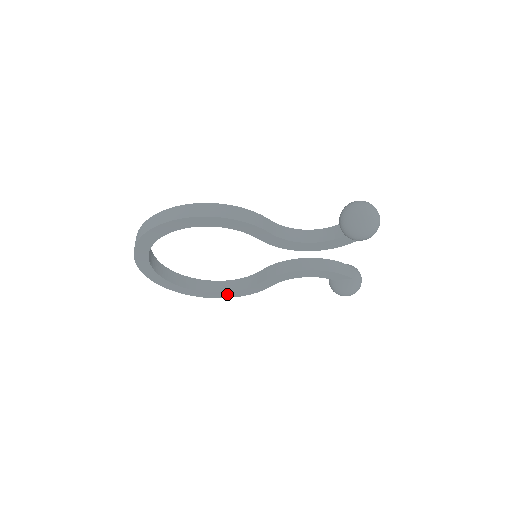
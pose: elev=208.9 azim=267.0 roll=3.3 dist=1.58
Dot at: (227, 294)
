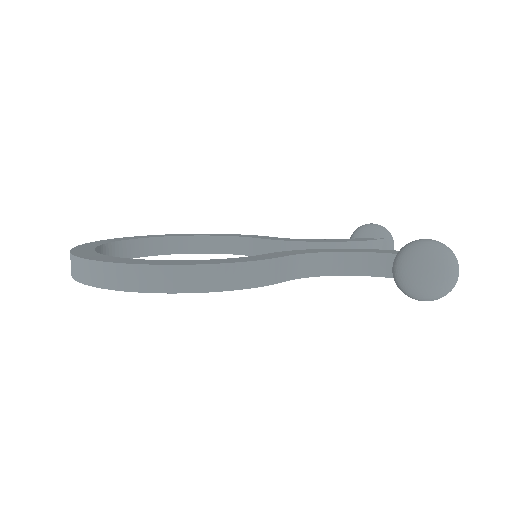
Dot at: (211, 252)
